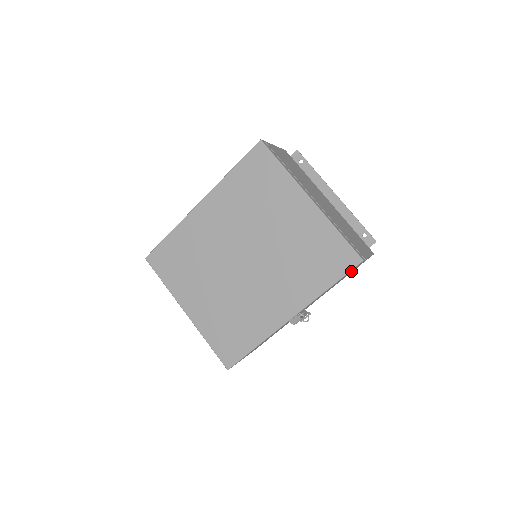
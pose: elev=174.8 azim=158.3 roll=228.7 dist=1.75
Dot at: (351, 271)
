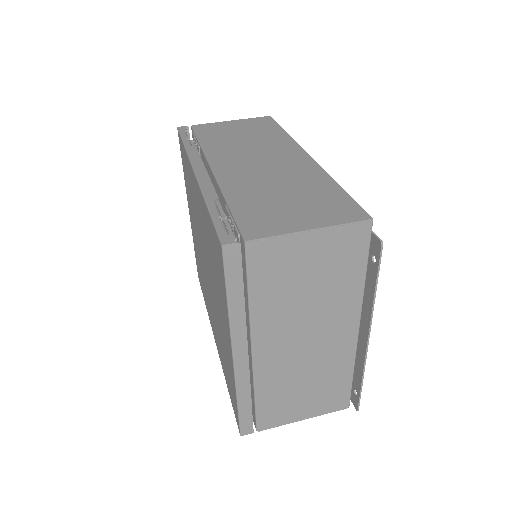
Dot at: occluded
